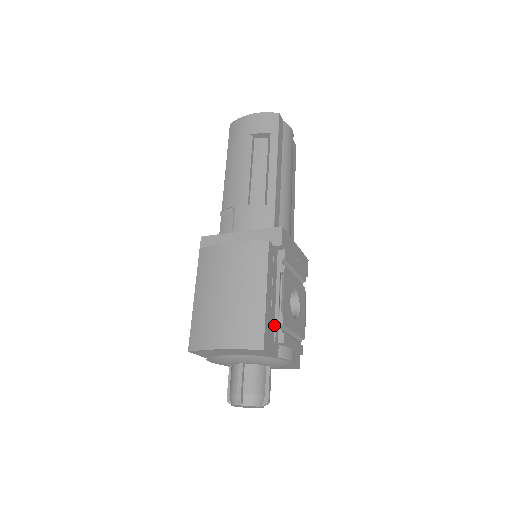
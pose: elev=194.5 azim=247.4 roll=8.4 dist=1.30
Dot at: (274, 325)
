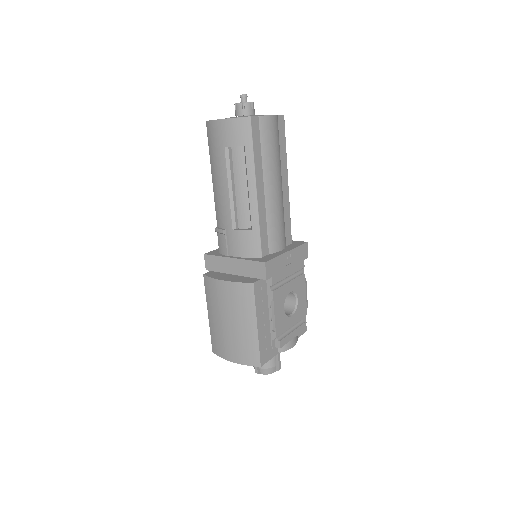
Dot at: (270, 337)
